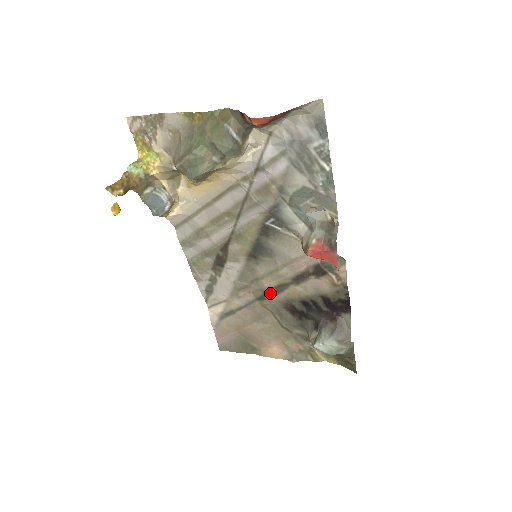
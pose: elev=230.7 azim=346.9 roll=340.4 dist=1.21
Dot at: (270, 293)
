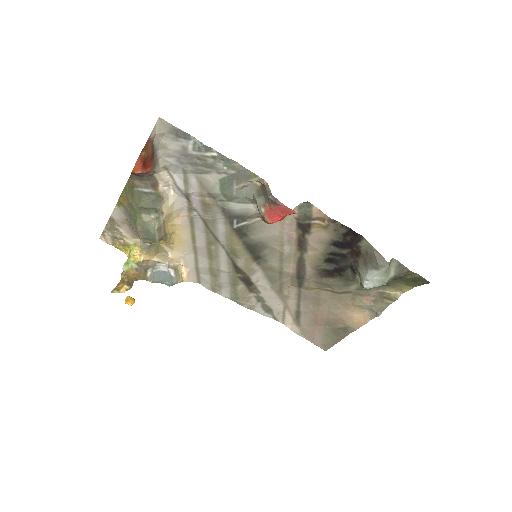
Dot at: (300, 275)
